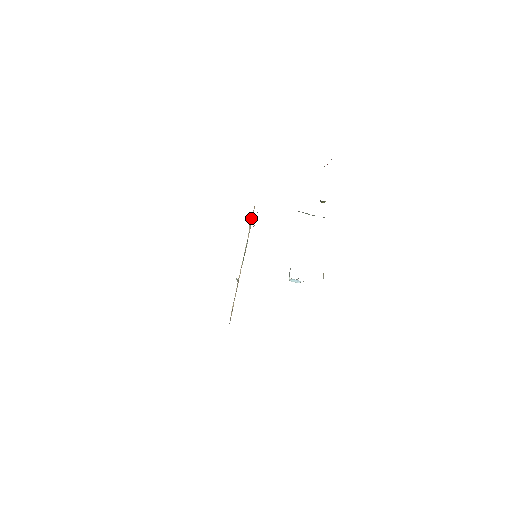
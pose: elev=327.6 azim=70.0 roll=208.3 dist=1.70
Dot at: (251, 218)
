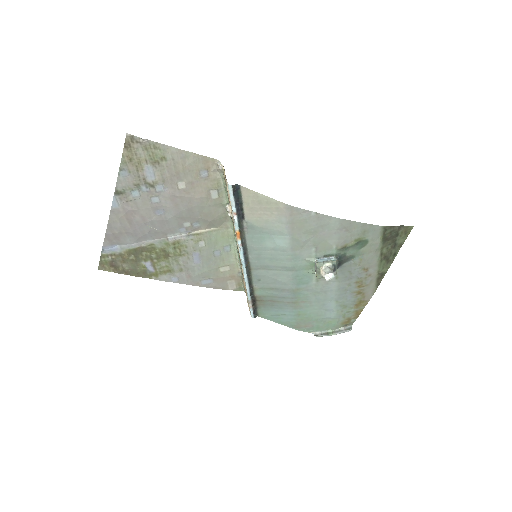
Dot at: (244, 287)
